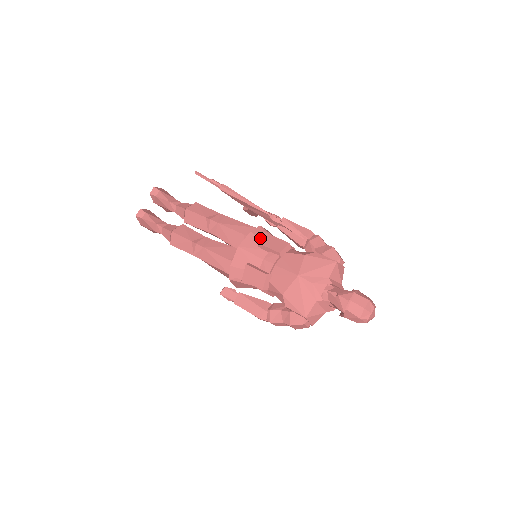
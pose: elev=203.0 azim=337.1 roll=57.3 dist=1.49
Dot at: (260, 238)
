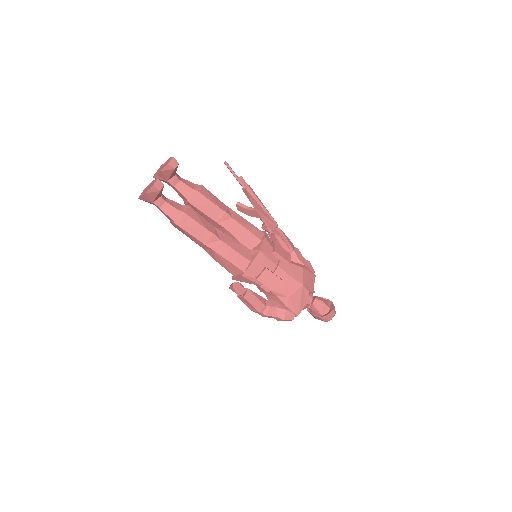
Dot at: (271, 245)
